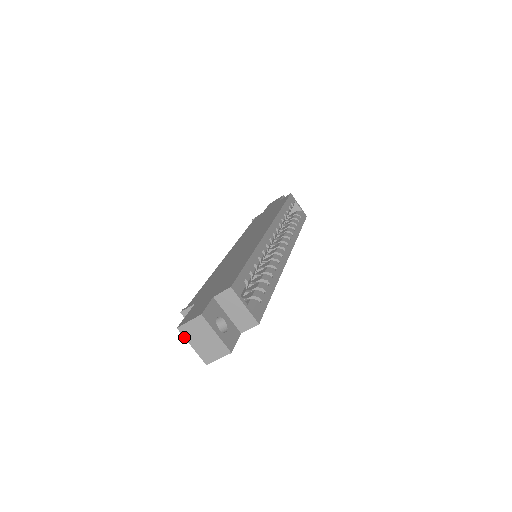
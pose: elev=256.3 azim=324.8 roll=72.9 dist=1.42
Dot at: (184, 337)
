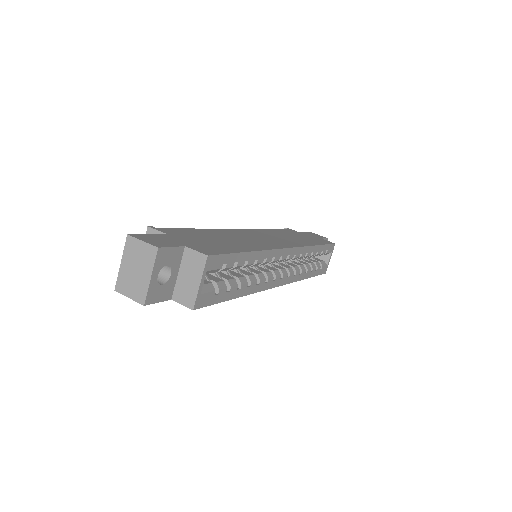
Dot at: (124, 248)
